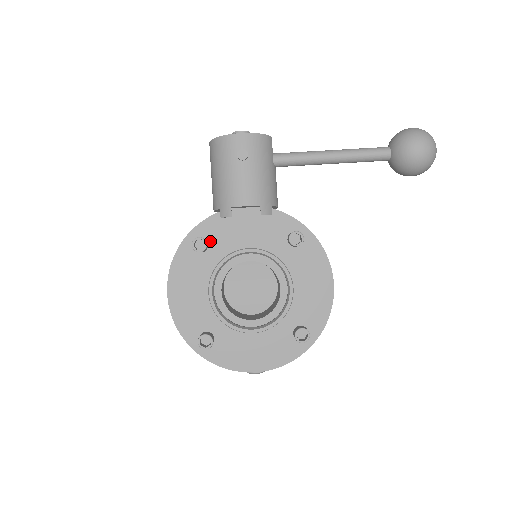
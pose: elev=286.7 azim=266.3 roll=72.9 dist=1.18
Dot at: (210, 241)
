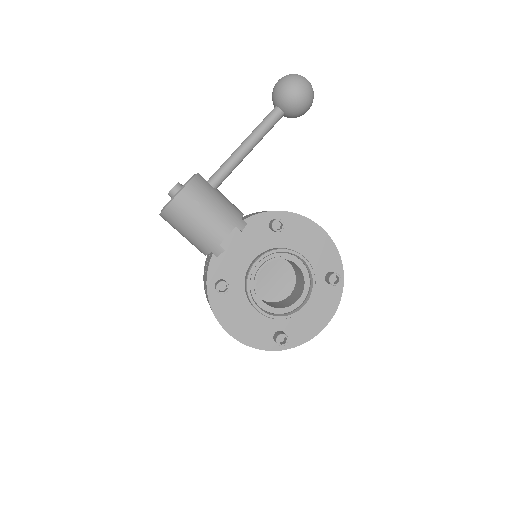
Dot at: (225, 278)
